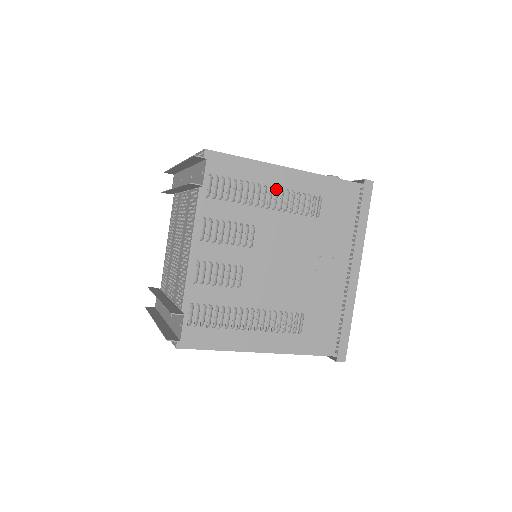
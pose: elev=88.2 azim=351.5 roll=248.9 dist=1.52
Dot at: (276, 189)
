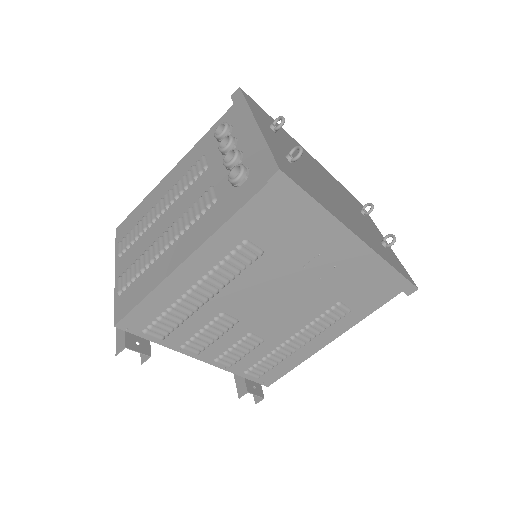
Dot at: (199, 284)
